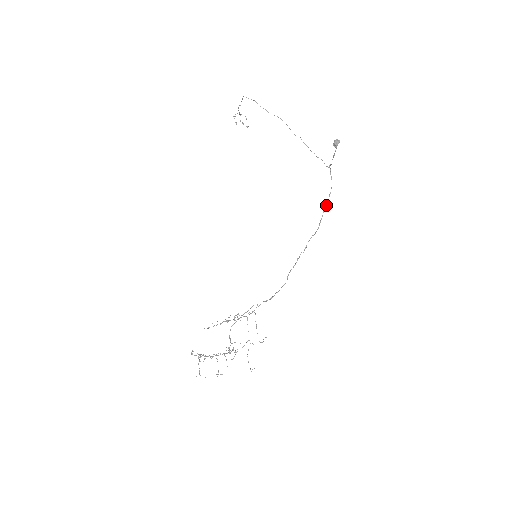
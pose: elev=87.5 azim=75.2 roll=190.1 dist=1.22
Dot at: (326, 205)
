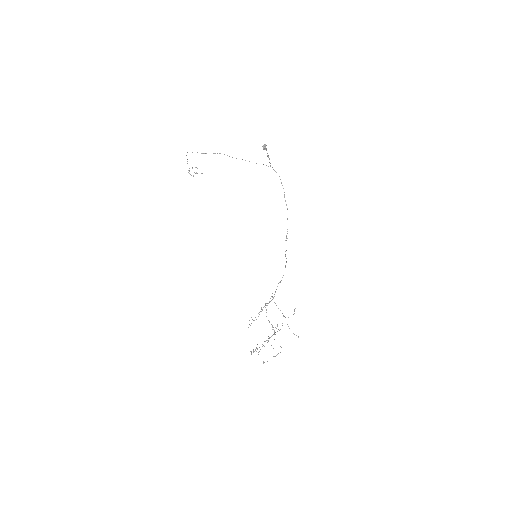
Dot at: occluded
